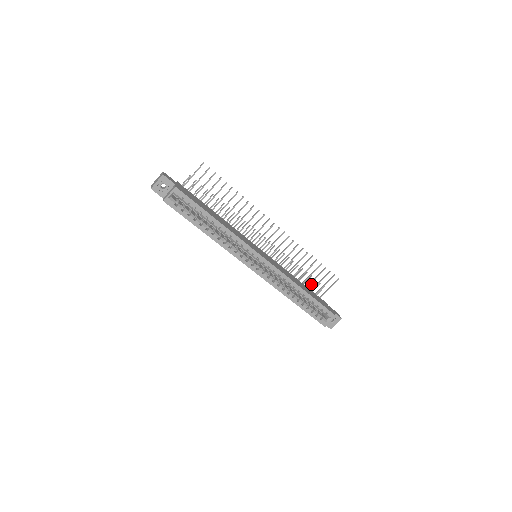
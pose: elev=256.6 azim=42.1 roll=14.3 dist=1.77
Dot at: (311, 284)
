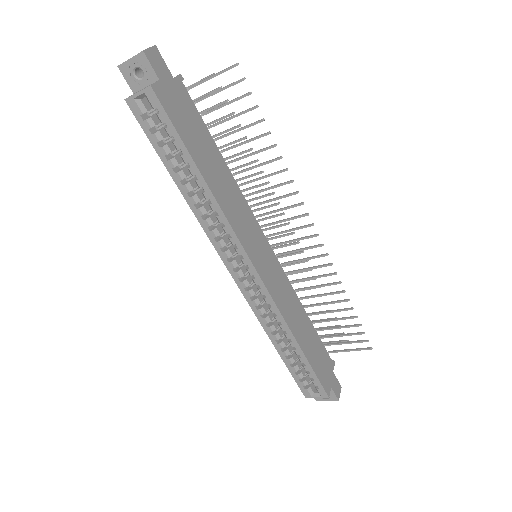
Dot at: occluded
